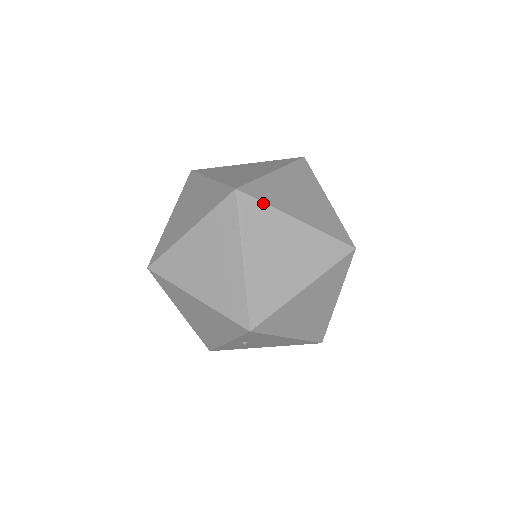
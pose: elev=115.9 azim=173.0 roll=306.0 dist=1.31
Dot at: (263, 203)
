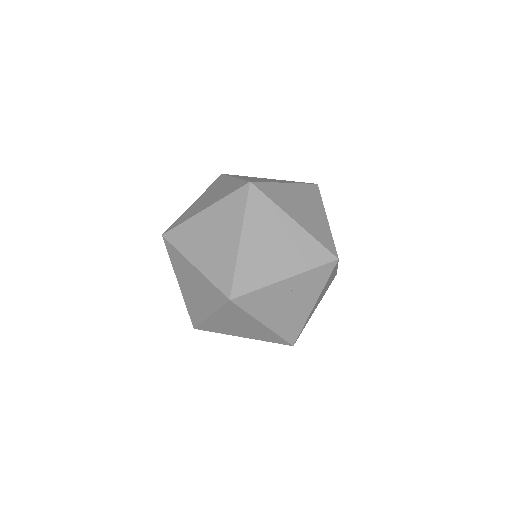
Dot at: occluded
